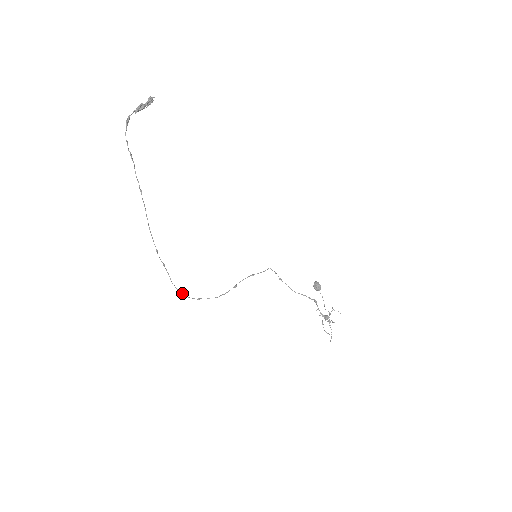
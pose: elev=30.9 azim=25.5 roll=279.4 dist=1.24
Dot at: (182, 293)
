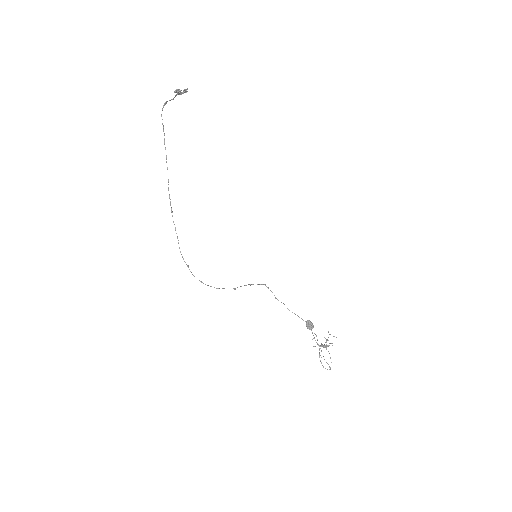
Dot at: (188, 266)
